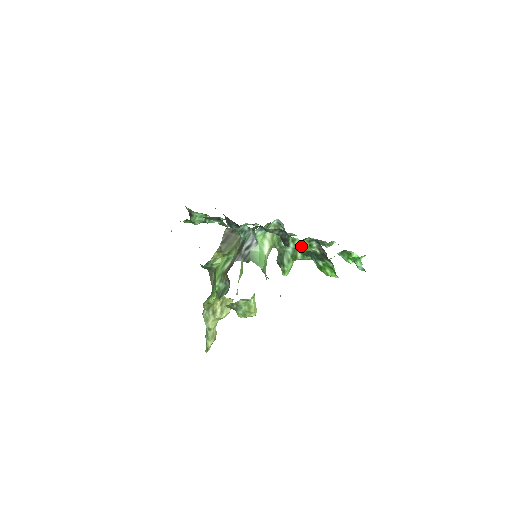
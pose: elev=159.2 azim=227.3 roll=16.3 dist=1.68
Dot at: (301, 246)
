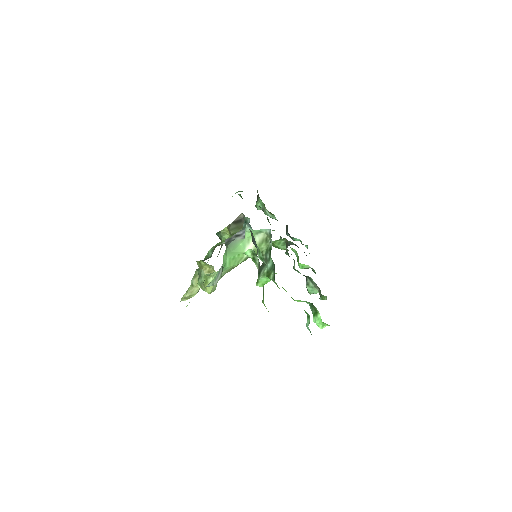
Dot at: occluded
